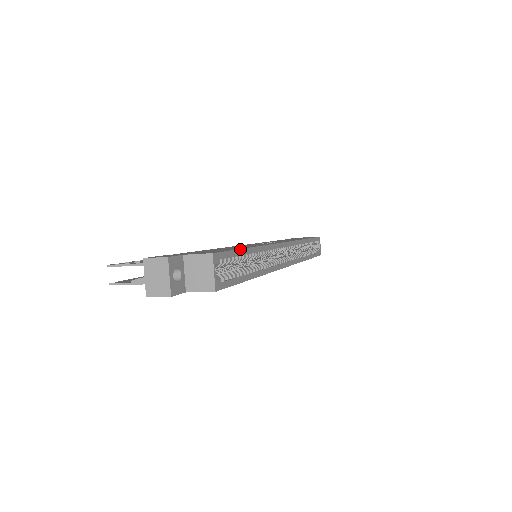
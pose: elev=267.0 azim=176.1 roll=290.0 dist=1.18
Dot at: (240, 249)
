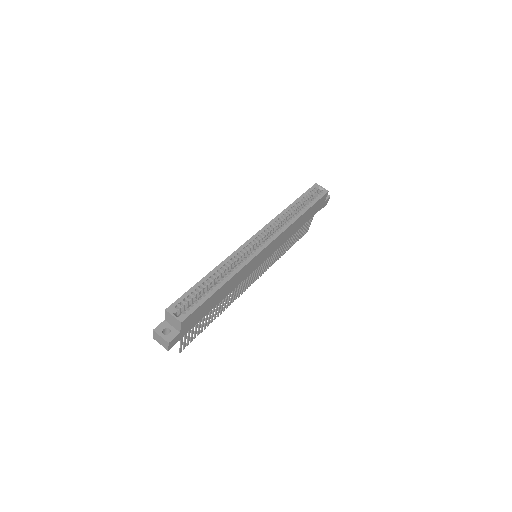
Dot at: (193, 286)
